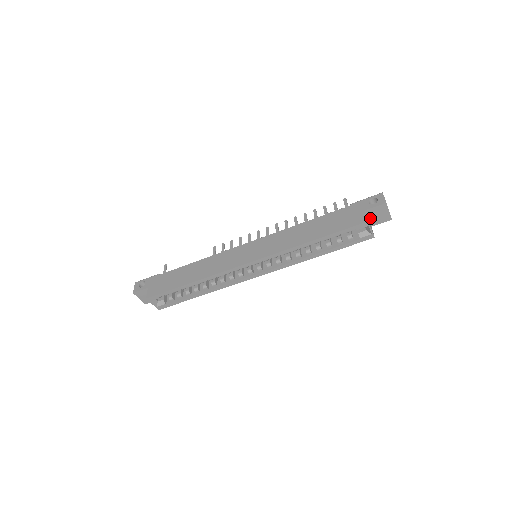
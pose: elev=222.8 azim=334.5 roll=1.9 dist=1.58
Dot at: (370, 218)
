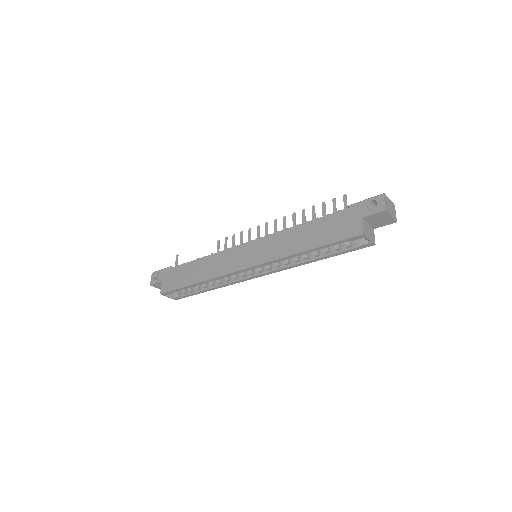
Dot at: (370, 223)
